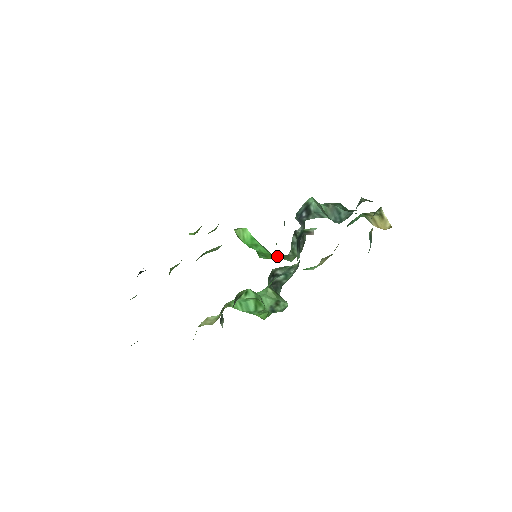
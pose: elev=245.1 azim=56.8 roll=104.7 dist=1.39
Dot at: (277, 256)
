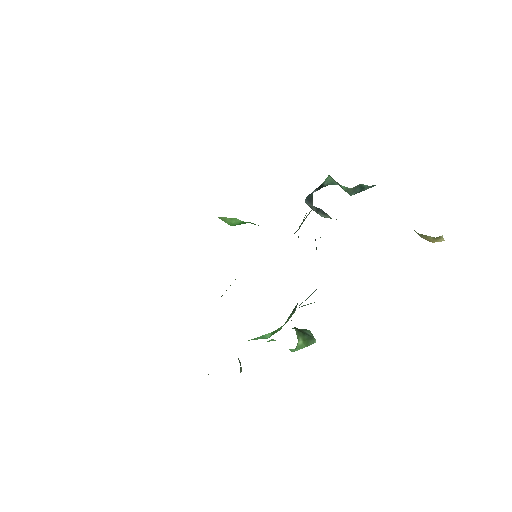
Dot at: occluded
